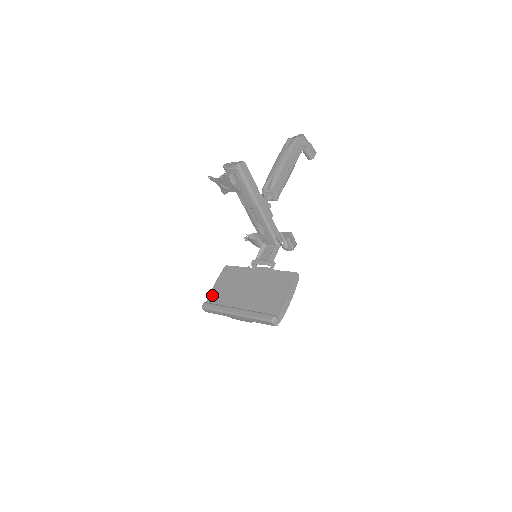
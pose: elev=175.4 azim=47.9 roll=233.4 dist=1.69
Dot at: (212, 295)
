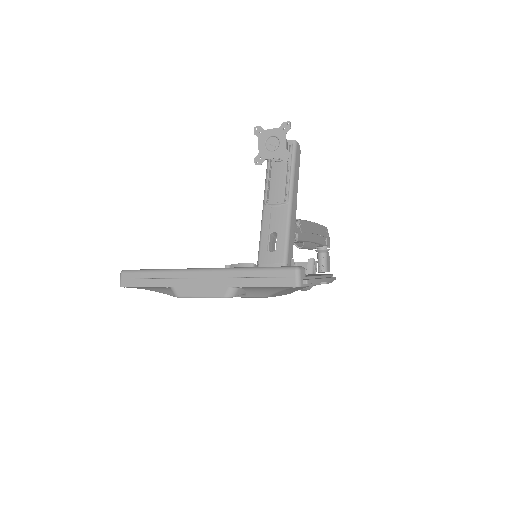
Dot at: occluded
